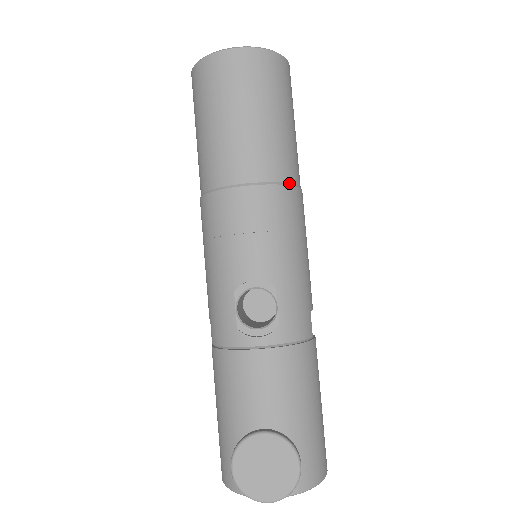
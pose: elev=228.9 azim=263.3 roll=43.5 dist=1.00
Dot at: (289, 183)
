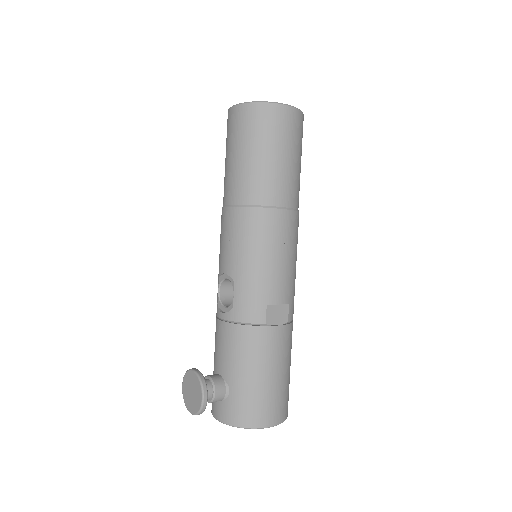
Dot at: (258, 205)
